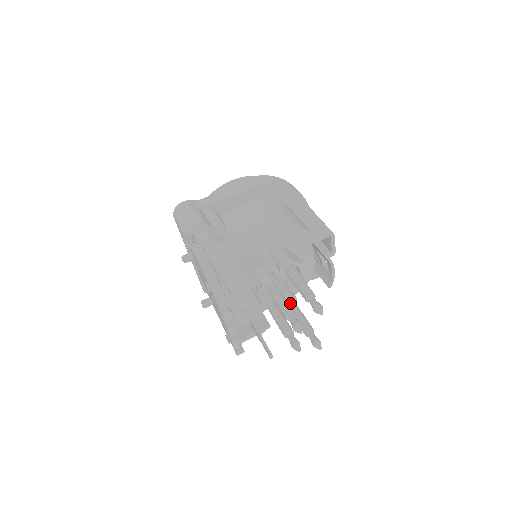
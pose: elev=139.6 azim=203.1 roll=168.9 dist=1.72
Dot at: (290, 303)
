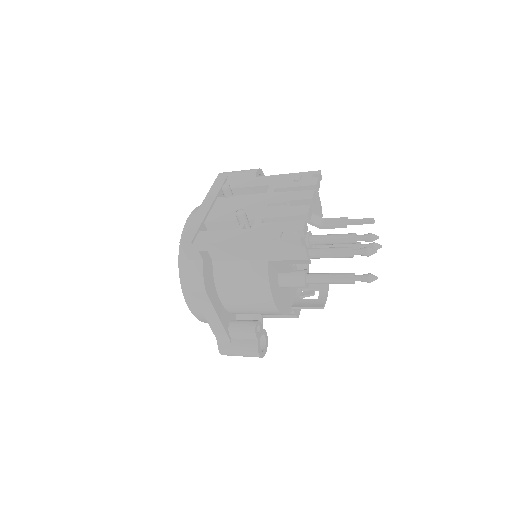
Dot at: occluded
